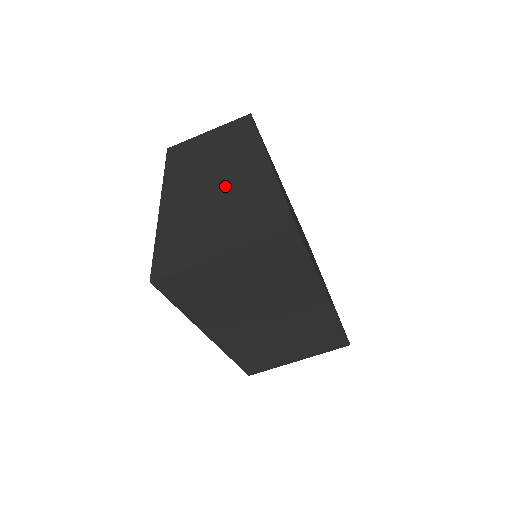
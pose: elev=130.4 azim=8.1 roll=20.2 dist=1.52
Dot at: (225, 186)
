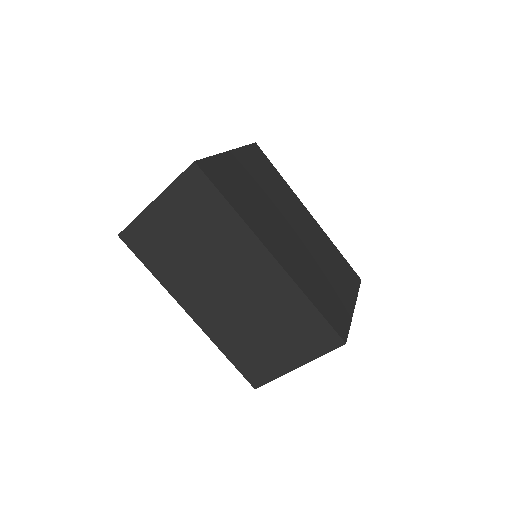
Dot at: occluded
